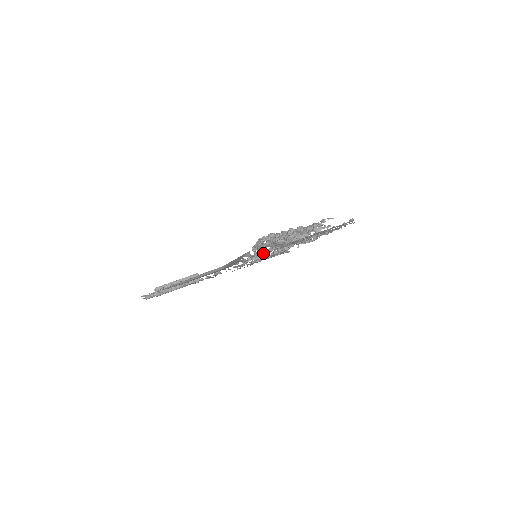
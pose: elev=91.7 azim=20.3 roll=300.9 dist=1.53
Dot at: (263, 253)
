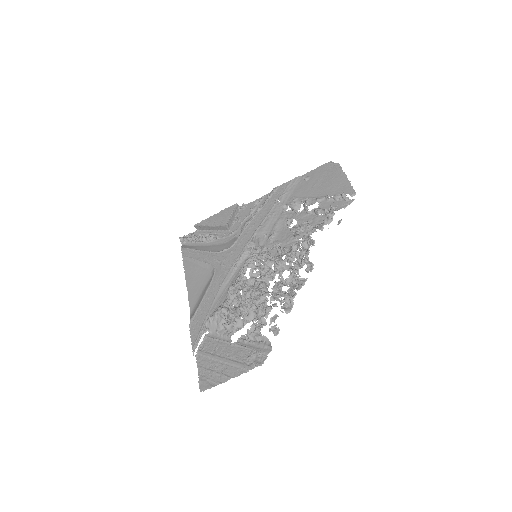
Dot at: (242, 280)
